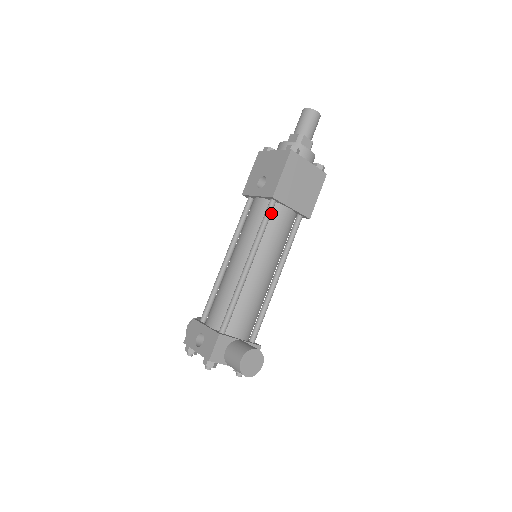
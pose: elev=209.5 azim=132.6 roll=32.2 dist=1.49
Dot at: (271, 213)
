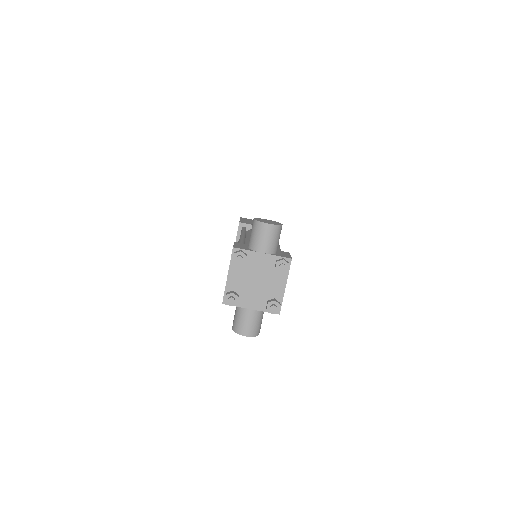
Dot at: occluded
